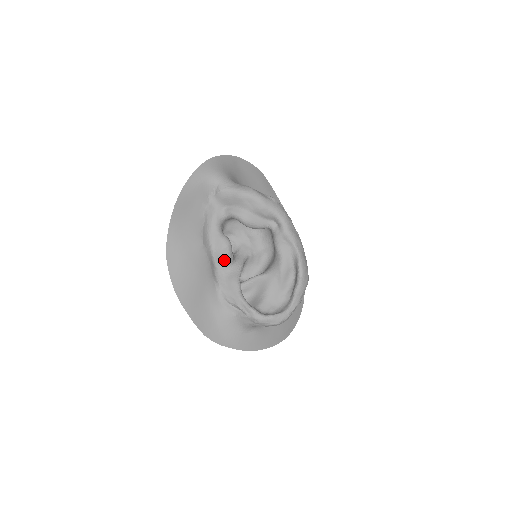
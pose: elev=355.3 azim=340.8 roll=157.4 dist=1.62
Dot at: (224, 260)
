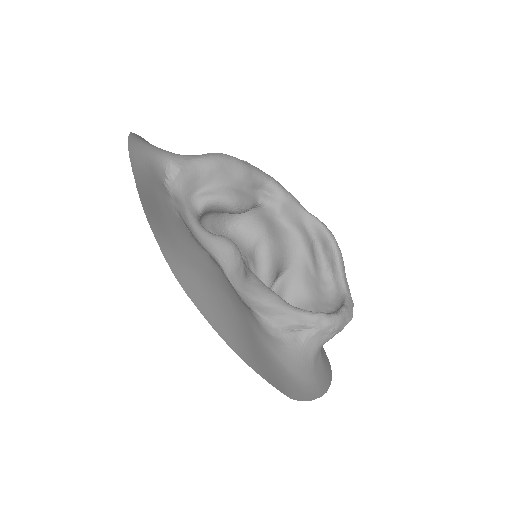
Dot at: (238, 271)
